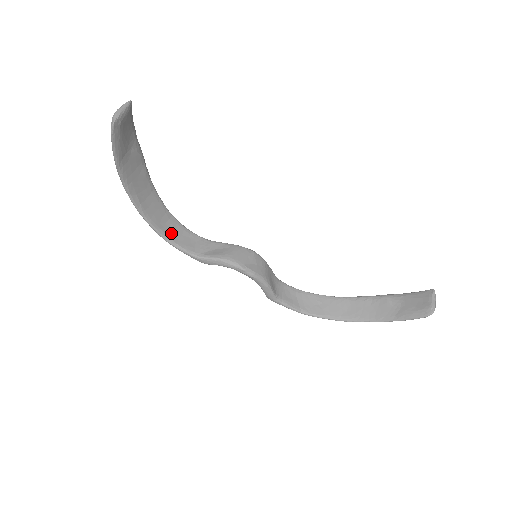
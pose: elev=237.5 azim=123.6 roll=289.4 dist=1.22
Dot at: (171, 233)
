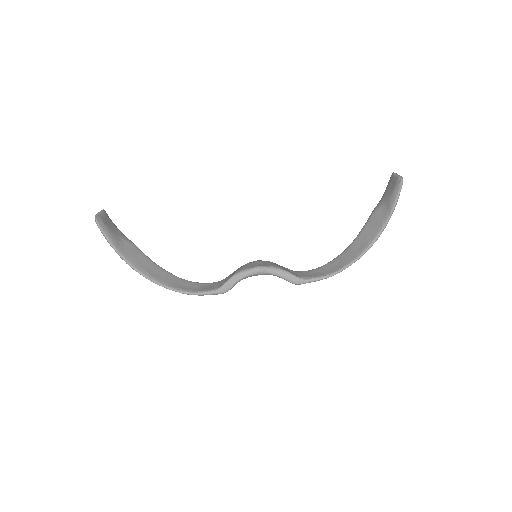
Dot at: (190, 288)
